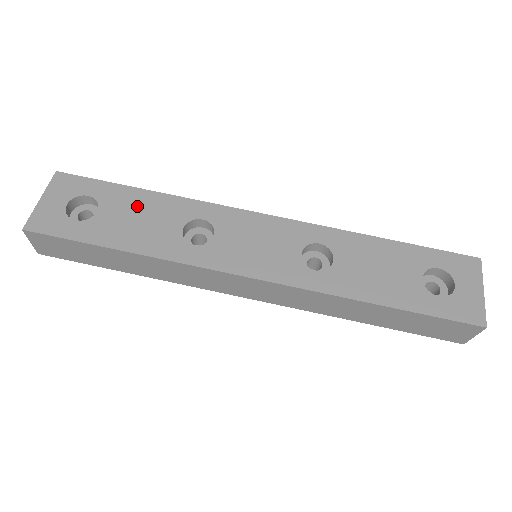
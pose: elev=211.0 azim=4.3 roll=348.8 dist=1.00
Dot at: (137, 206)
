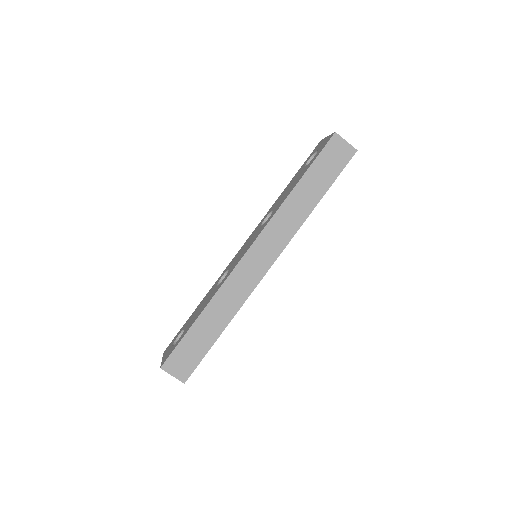
Dot at: (197, 310)
